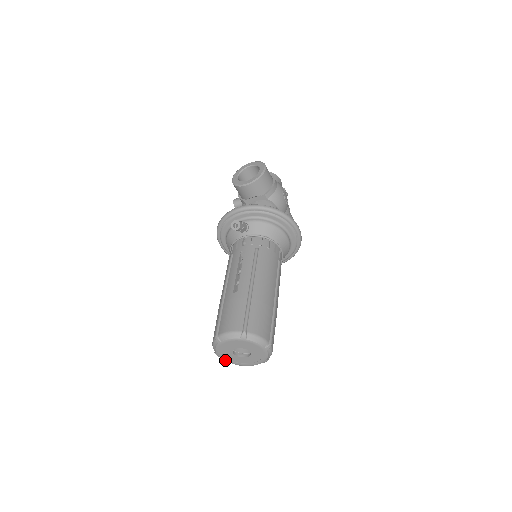
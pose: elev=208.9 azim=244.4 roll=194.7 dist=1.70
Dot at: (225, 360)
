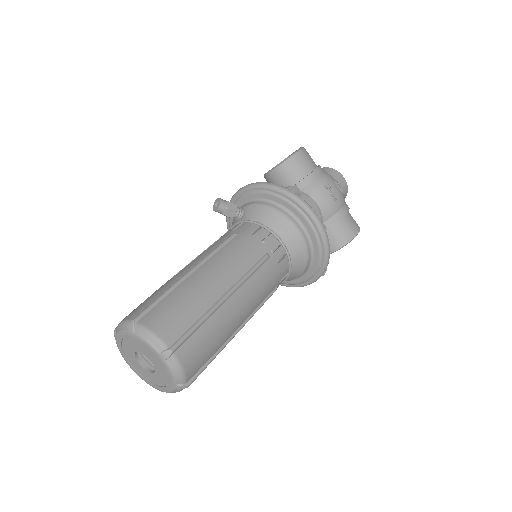
Dot at: (139, 376)
